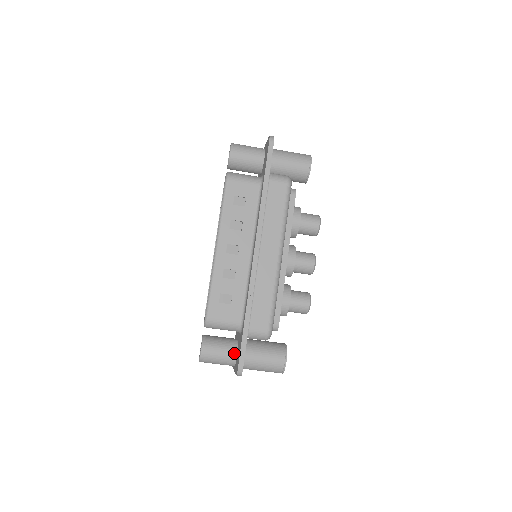
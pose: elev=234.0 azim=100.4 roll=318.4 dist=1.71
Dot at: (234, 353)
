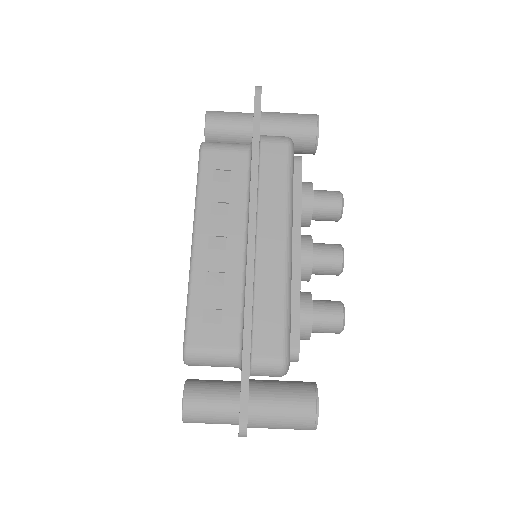
Dot at: (235, 402)
